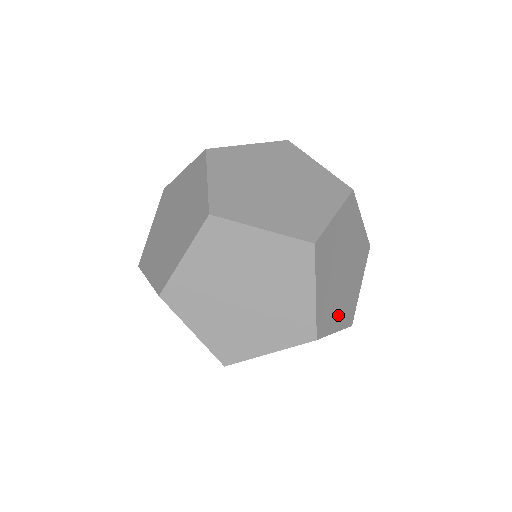
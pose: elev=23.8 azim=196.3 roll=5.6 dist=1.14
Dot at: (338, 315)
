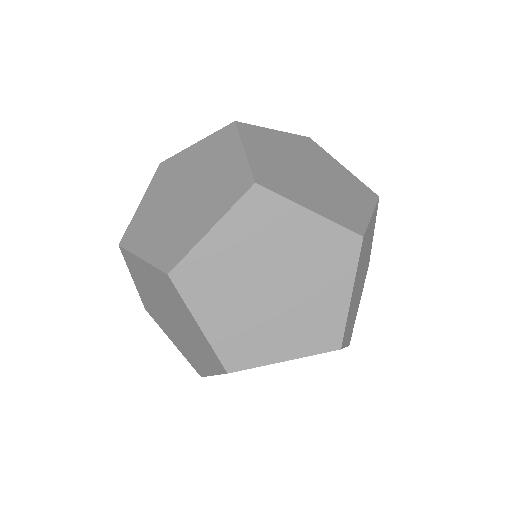
Dot at: occluded
